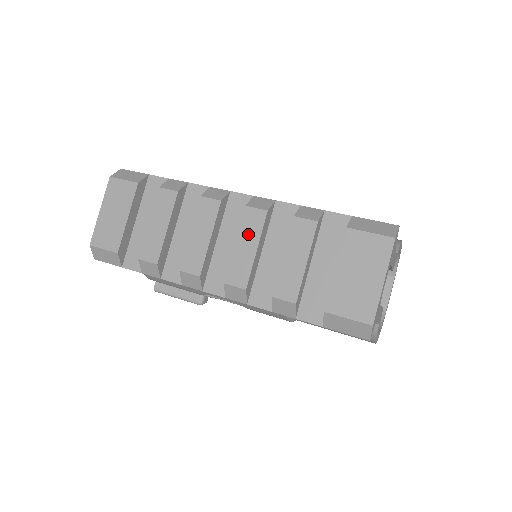
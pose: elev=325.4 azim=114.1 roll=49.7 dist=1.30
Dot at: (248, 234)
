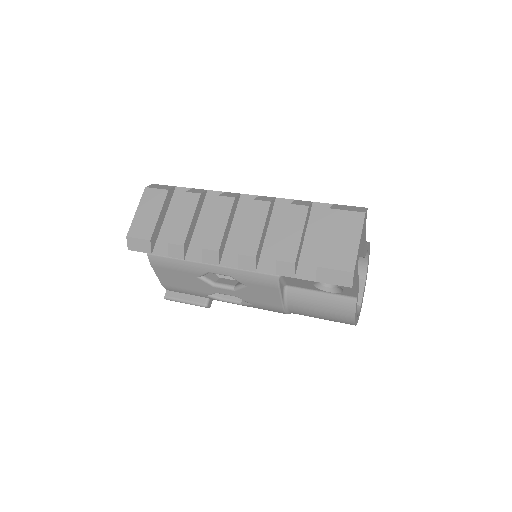
Dot at: (256, 218)
